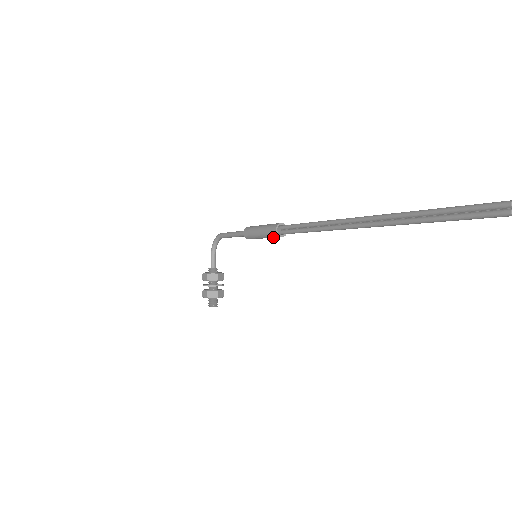
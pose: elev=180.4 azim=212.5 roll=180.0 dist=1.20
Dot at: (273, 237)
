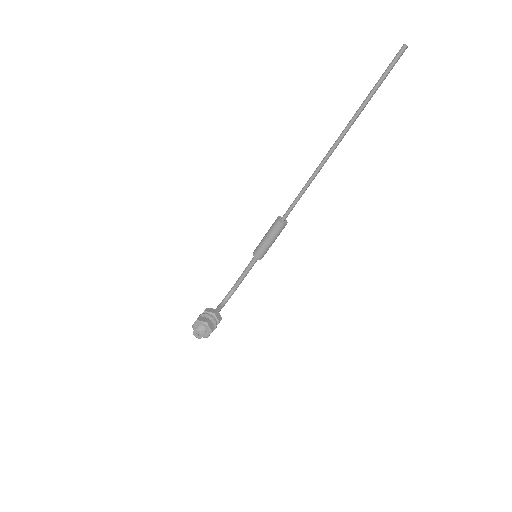
Dot at: (274, 229)
